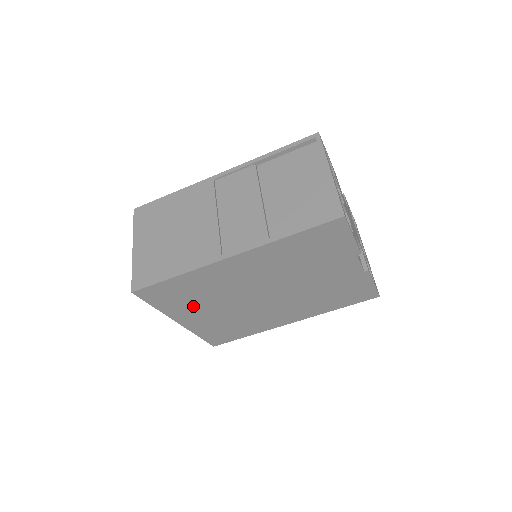
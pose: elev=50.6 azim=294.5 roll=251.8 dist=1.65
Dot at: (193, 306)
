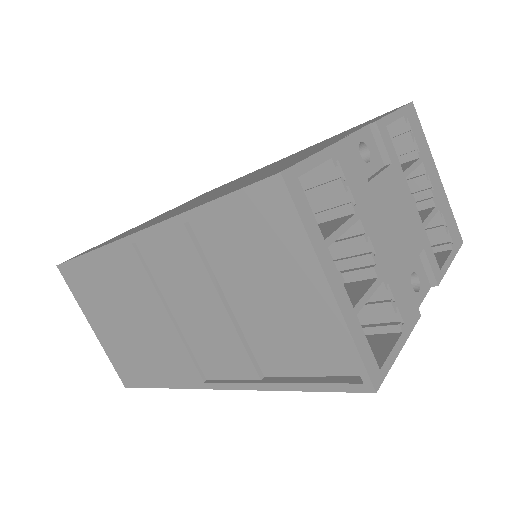
Dot at: occluded
